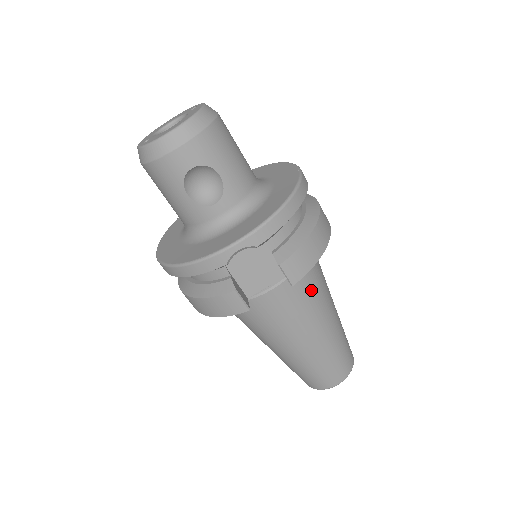
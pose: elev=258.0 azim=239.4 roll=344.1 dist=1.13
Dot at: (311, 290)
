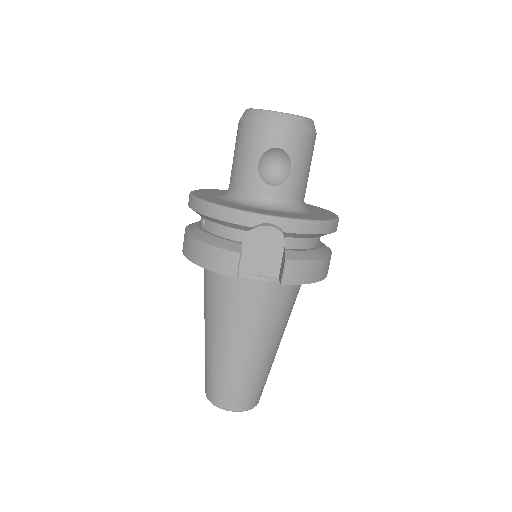
Dot at: (281, 308)
